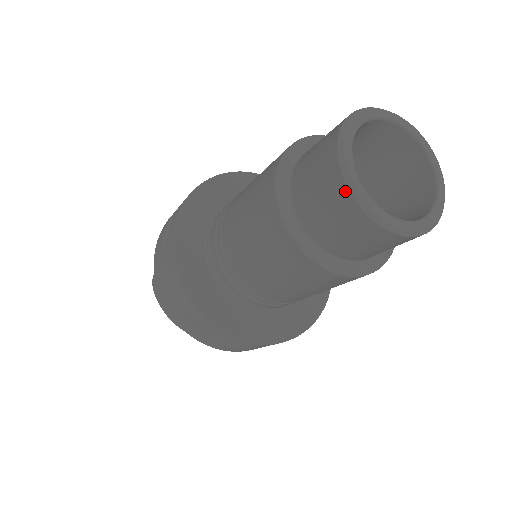
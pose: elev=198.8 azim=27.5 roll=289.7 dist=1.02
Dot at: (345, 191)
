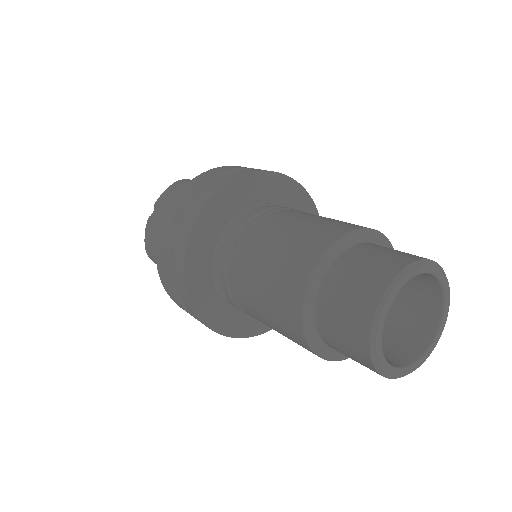
Dot at: (390, 377)
